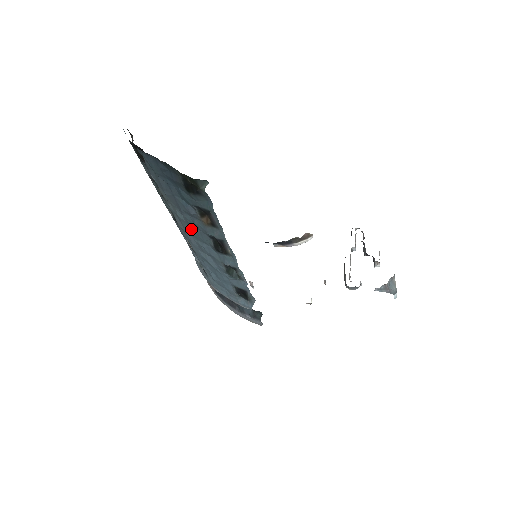
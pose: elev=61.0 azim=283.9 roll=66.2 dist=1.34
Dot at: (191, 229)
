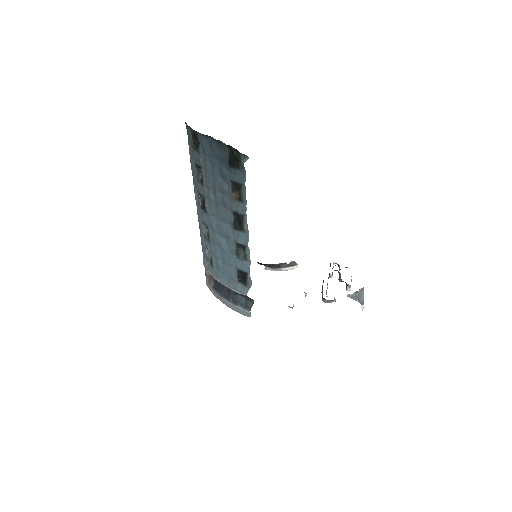
Dot at: (217, 210)
